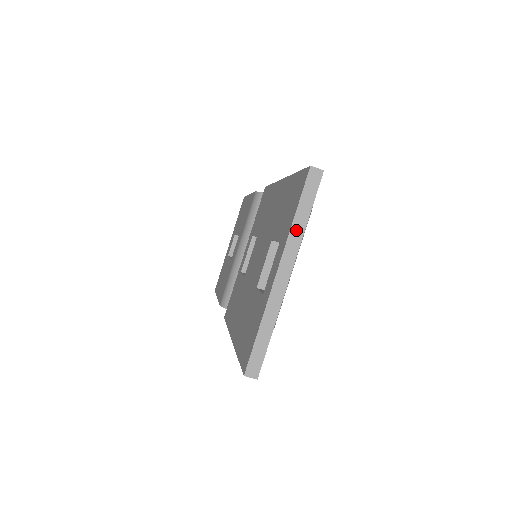
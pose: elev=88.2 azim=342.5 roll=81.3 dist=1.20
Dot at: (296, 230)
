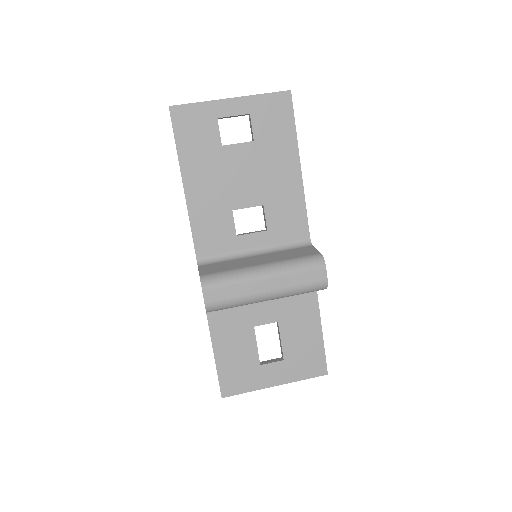
Dot at: (255, 96)
